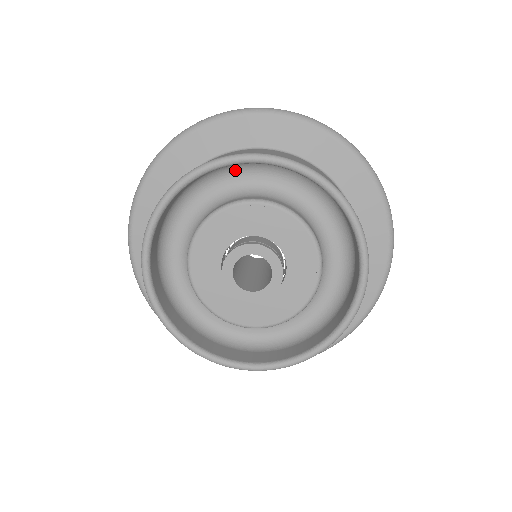
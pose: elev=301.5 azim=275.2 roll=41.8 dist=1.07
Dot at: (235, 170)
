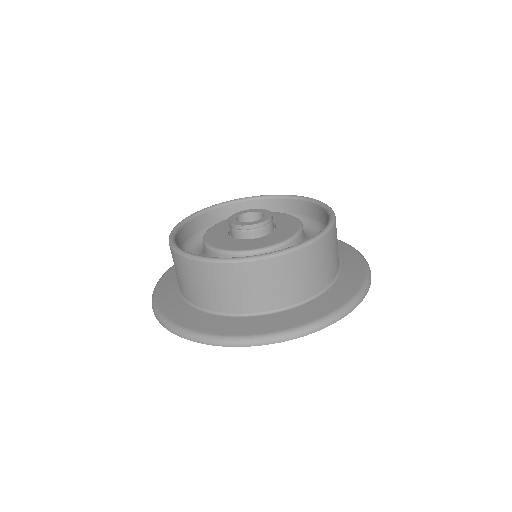
Dot at: (200, 242)
